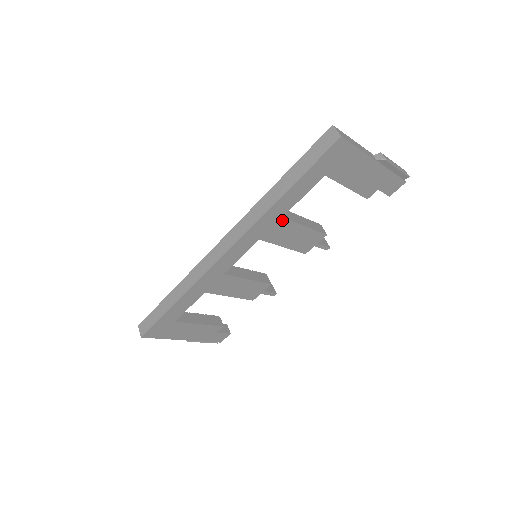
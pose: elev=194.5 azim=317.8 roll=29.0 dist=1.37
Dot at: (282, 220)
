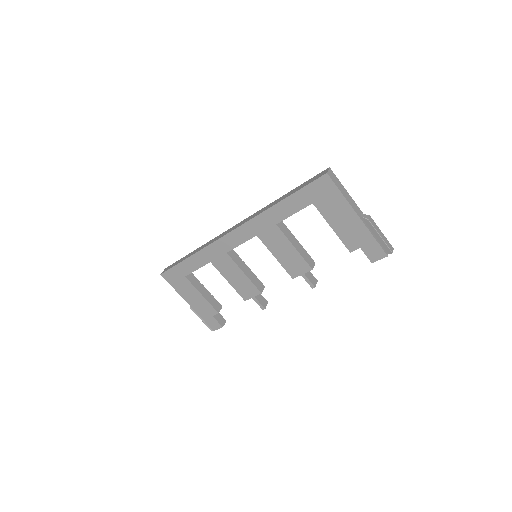
Dot at: (276, 227)
